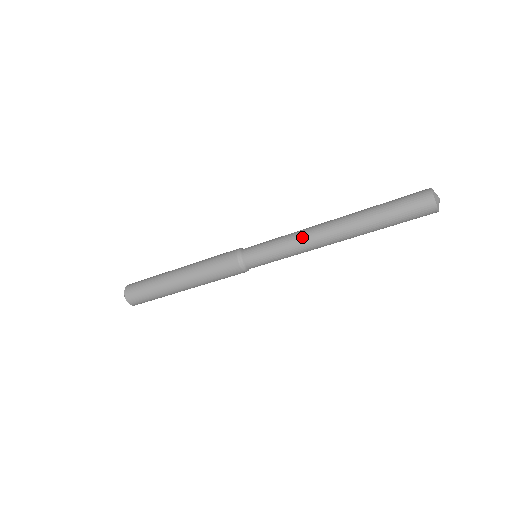
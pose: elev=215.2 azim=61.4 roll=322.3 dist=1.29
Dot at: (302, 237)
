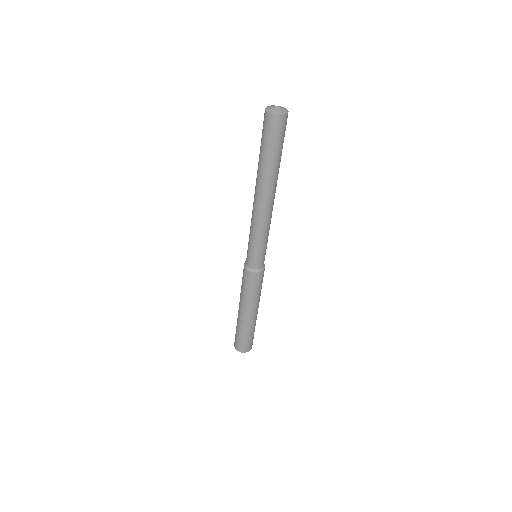
Dot at: (258, 222)
